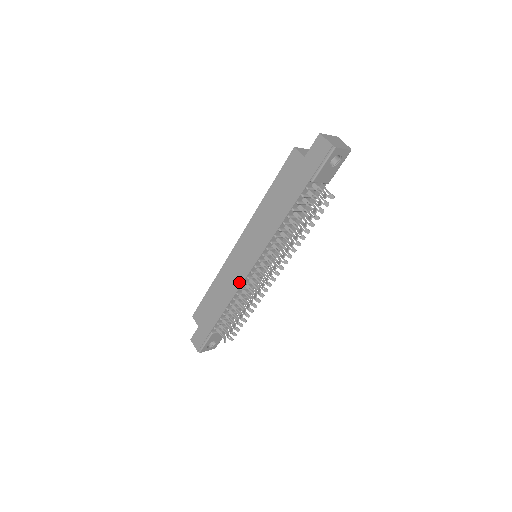
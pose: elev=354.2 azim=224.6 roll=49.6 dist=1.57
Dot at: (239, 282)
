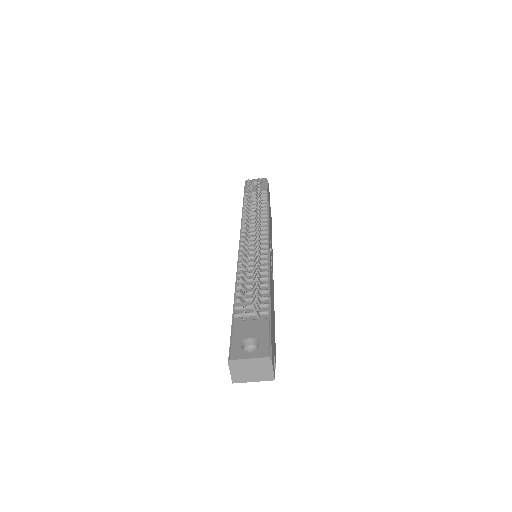
Dot at: occluded
